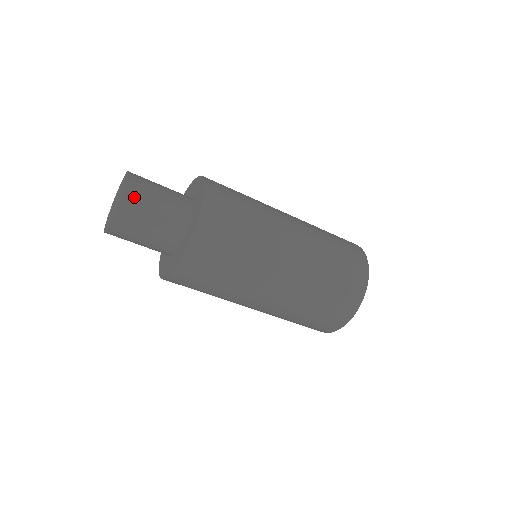
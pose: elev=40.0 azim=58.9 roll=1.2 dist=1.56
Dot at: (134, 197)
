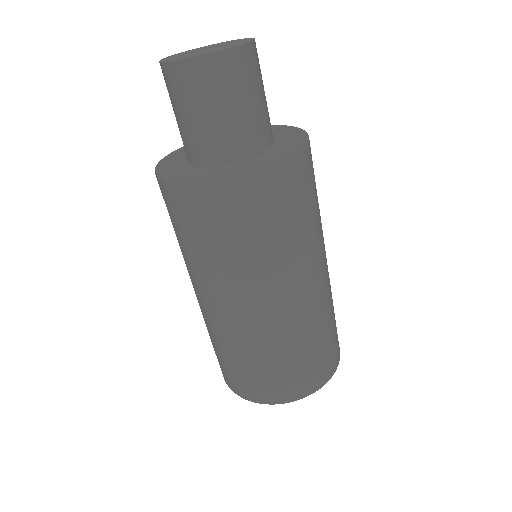
Dot at: occluded
